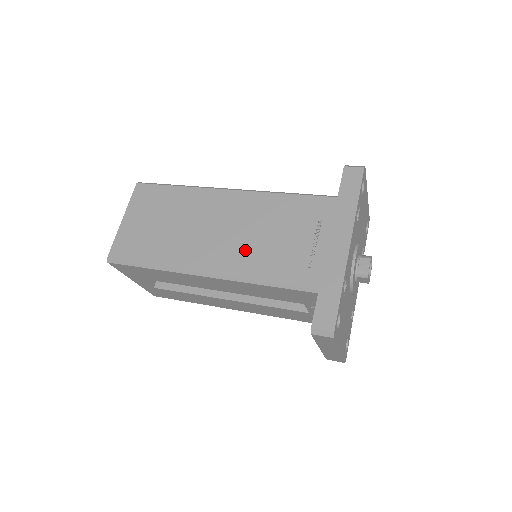
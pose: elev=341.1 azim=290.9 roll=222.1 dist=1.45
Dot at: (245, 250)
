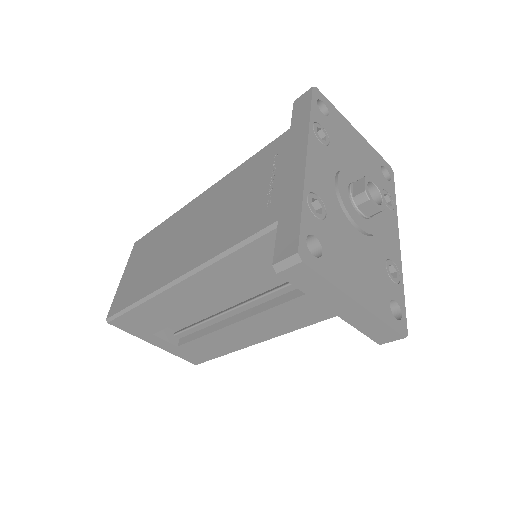
Dot at: (210, 234)
